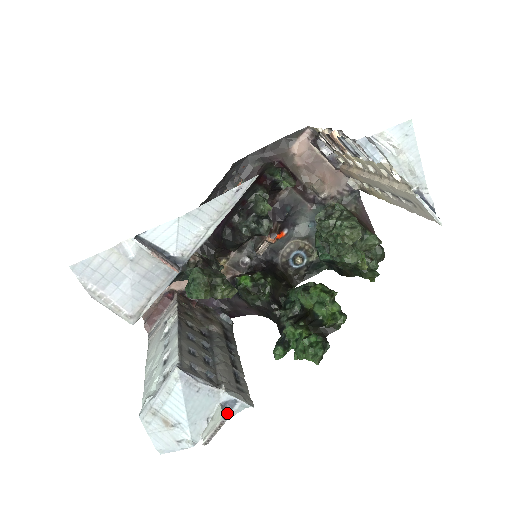
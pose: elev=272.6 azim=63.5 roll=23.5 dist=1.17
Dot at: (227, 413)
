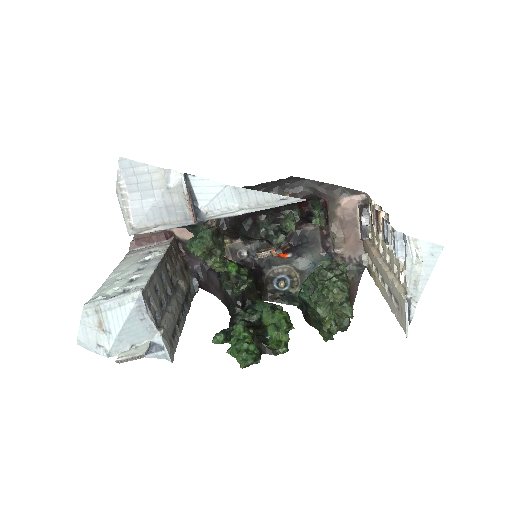
Dot at: (150, 352)
